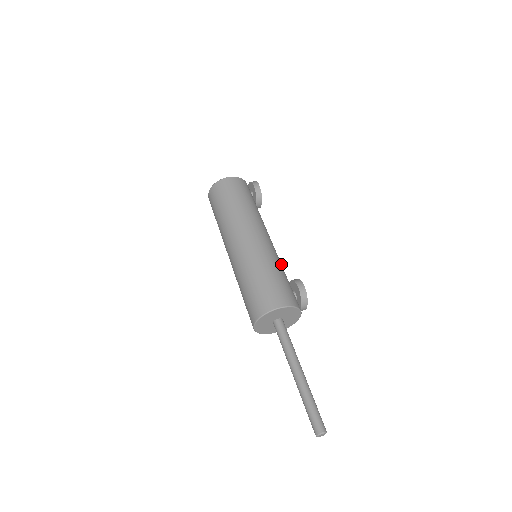
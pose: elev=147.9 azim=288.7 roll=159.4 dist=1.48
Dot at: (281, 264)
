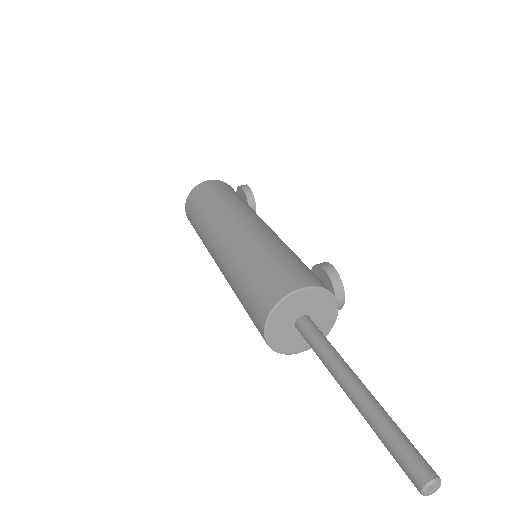
Dot at: occluded
